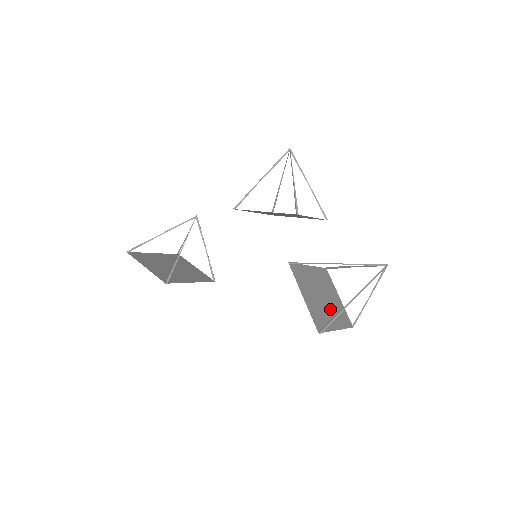
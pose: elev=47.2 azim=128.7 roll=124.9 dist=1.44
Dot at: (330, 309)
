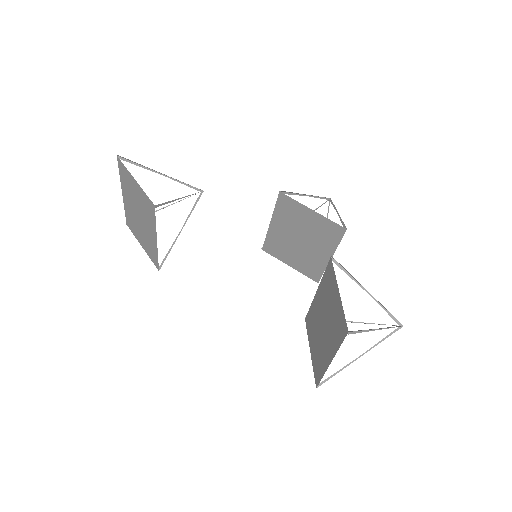
Dot at: (324, 341)
